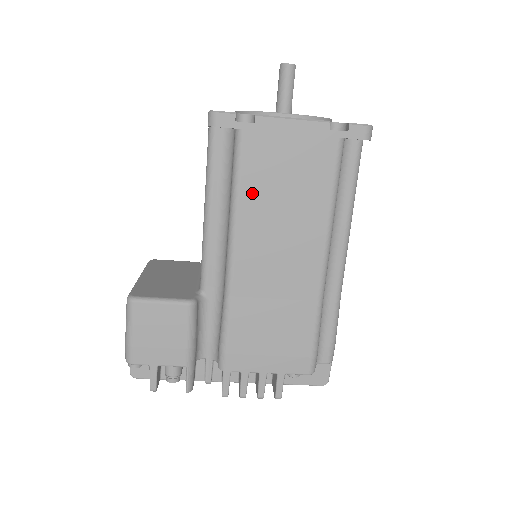
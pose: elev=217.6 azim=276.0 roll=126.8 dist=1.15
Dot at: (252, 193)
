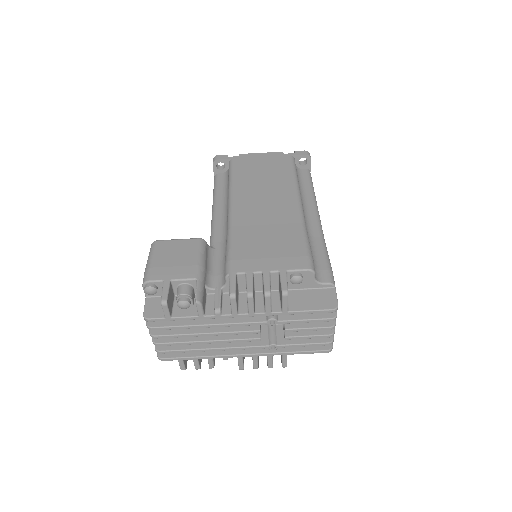
Dot at: (241, 179)
